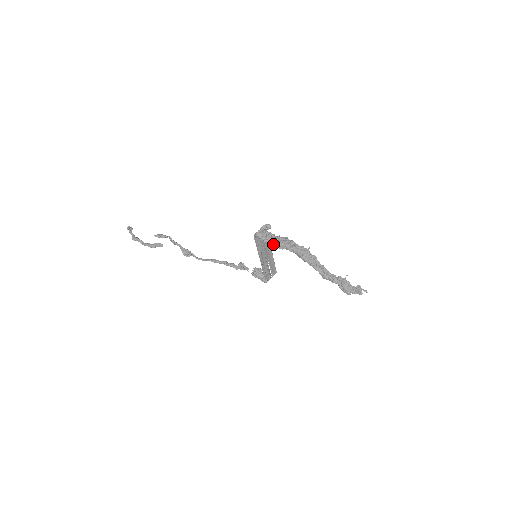
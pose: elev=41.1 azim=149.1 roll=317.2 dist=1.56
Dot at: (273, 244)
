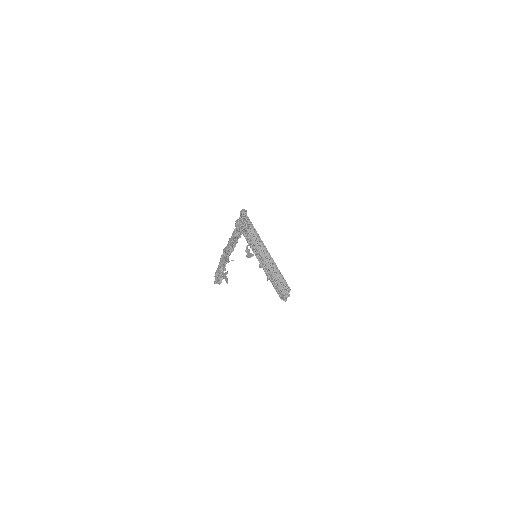
Dot at: occluded
